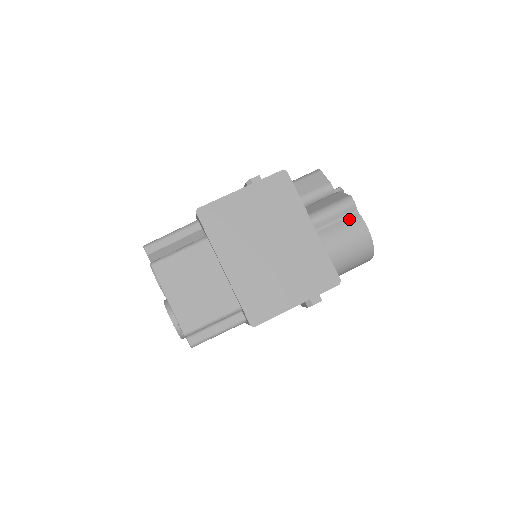
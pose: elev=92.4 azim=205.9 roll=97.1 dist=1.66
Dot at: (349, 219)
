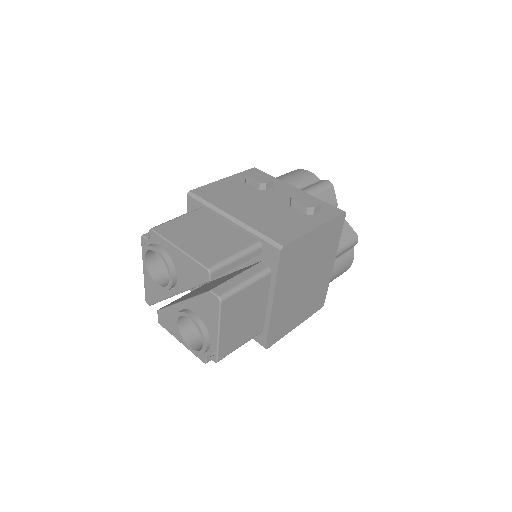
Dot at: (348, 254)
